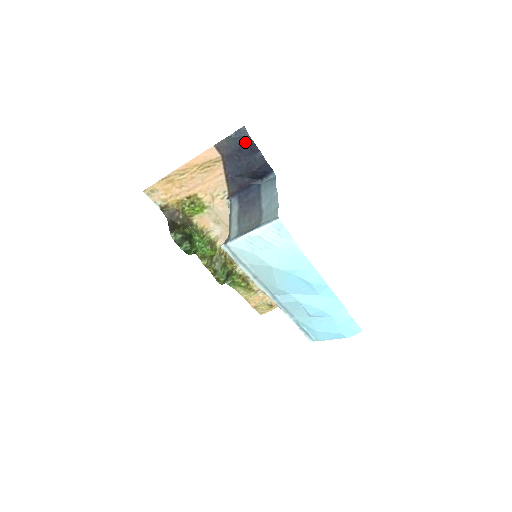
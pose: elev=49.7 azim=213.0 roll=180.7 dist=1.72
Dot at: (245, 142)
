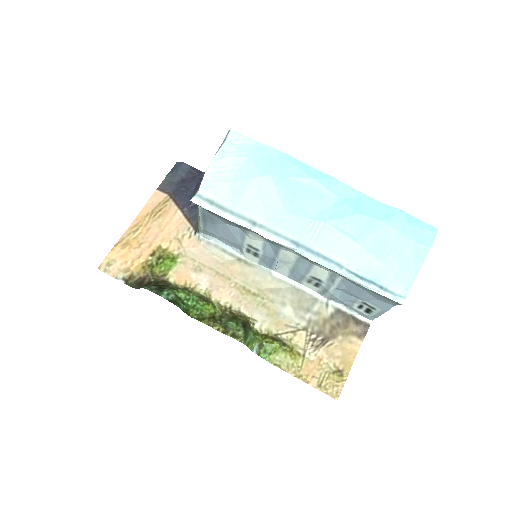
Dot at: (184, 171)
